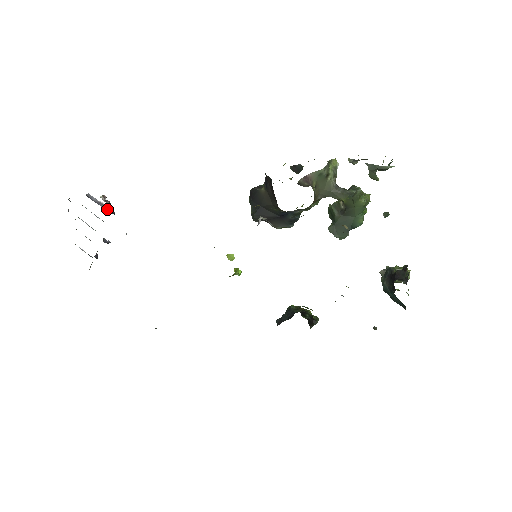
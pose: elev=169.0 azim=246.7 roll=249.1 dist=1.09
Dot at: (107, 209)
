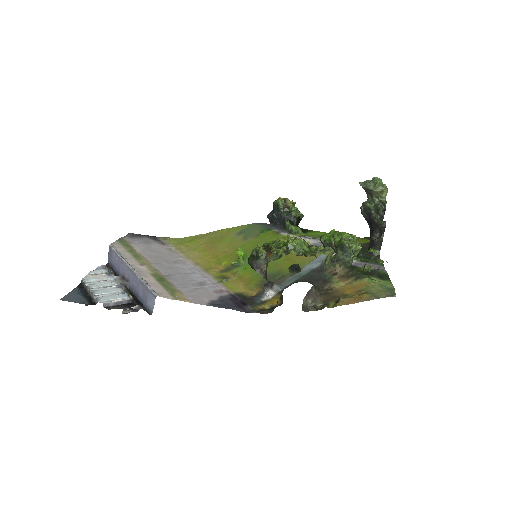
Dot at: (126, 302)
